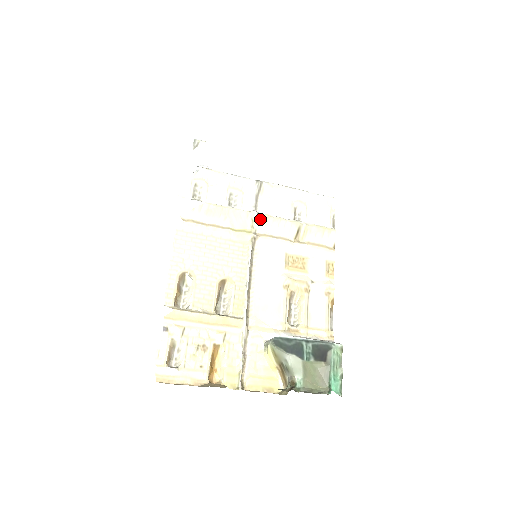
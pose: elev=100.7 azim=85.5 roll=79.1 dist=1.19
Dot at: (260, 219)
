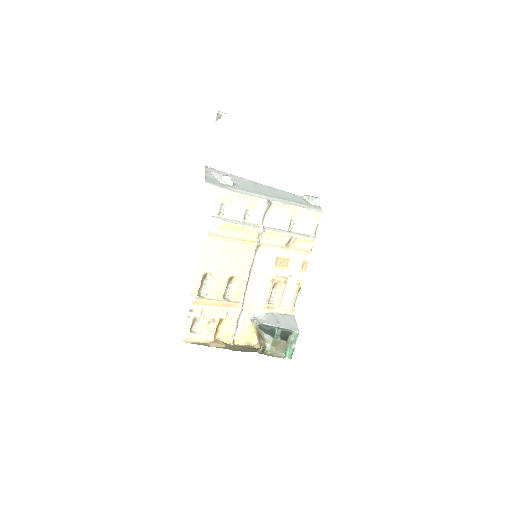
Dot at: (265, 233)
